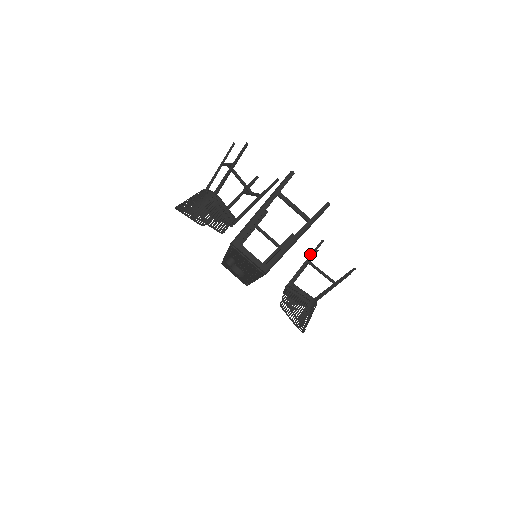
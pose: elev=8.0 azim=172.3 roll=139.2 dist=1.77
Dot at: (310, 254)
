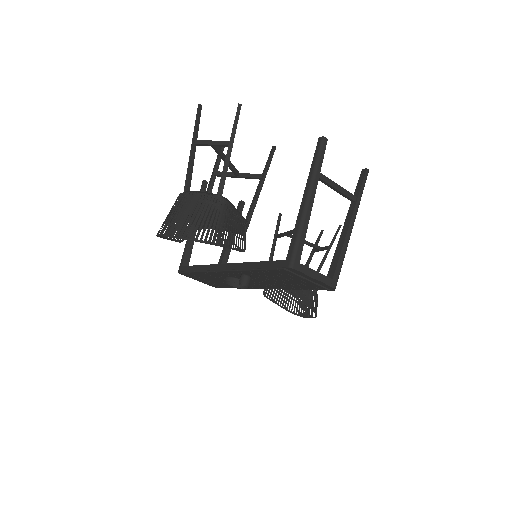
Dot at: occluded
